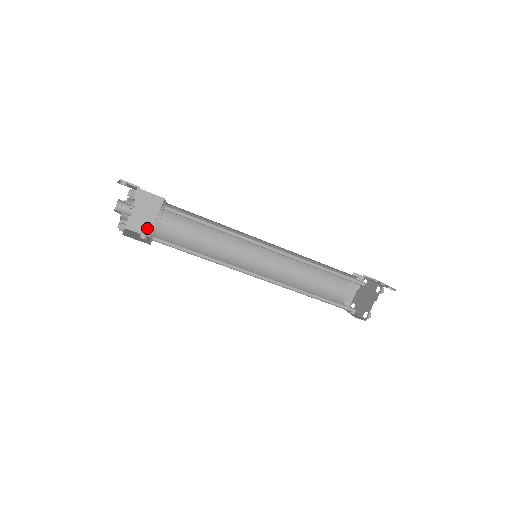
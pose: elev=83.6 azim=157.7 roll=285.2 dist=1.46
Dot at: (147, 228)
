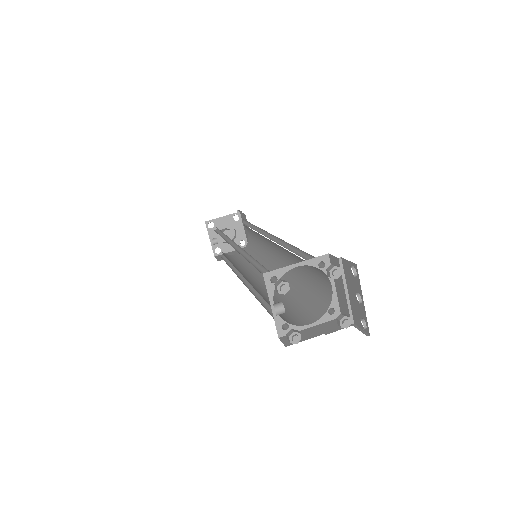
Dot at: occluded
